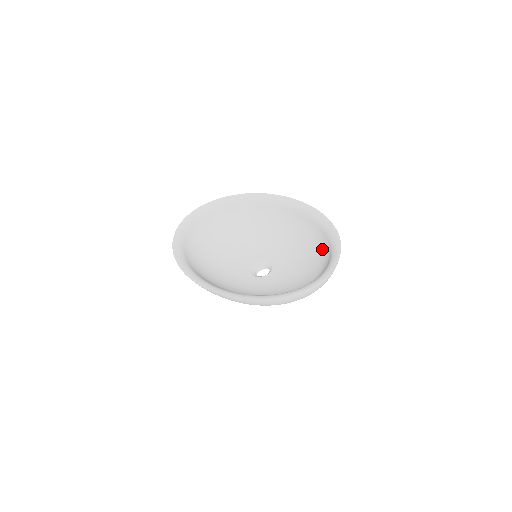
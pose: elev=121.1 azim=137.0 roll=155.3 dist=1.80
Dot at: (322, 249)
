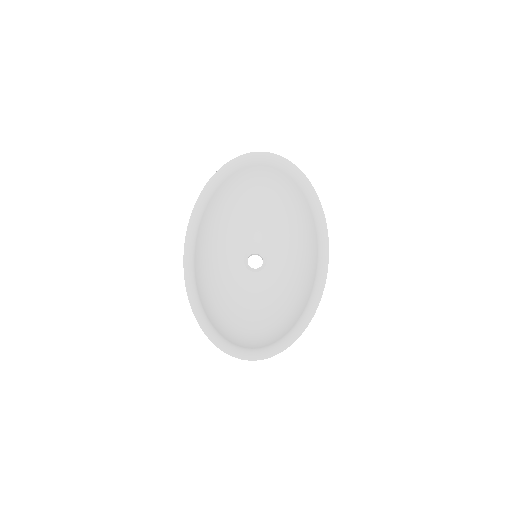
Dot at: (287, 320)
